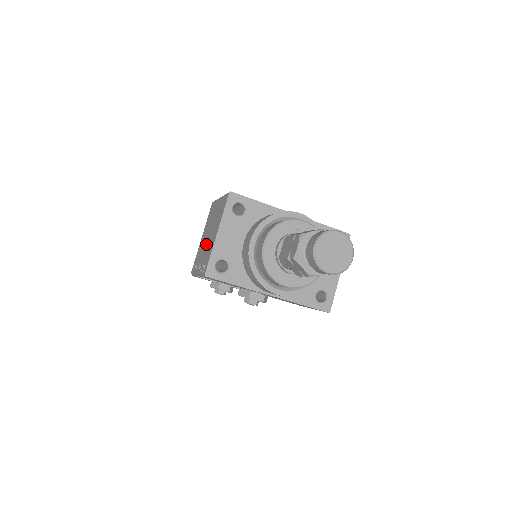
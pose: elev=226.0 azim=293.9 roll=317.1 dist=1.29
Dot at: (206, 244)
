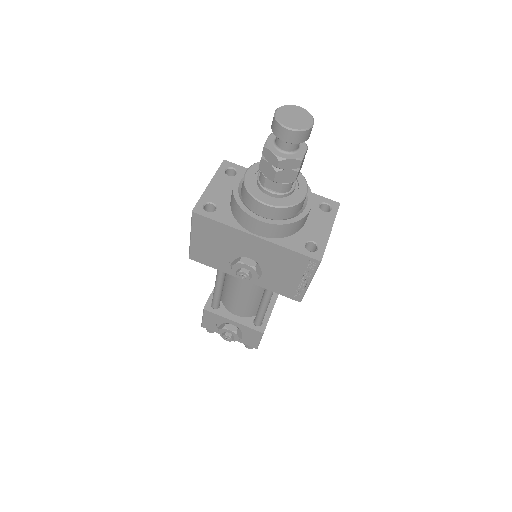
Dot at: occluded
